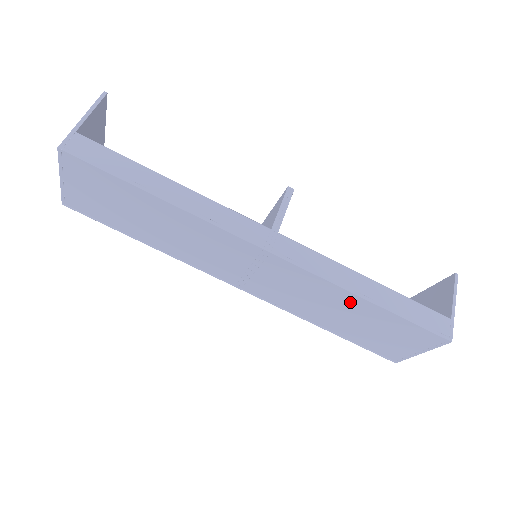
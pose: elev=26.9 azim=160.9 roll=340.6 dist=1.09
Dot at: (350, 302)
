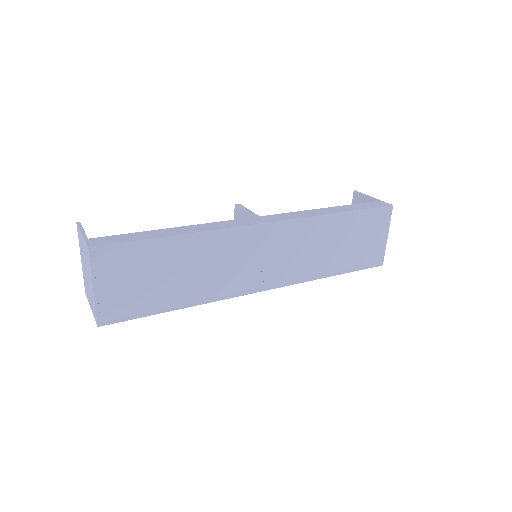
Dot at: (331, 226)
